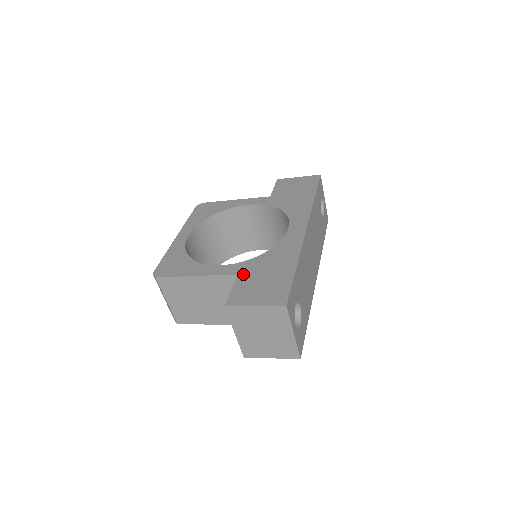
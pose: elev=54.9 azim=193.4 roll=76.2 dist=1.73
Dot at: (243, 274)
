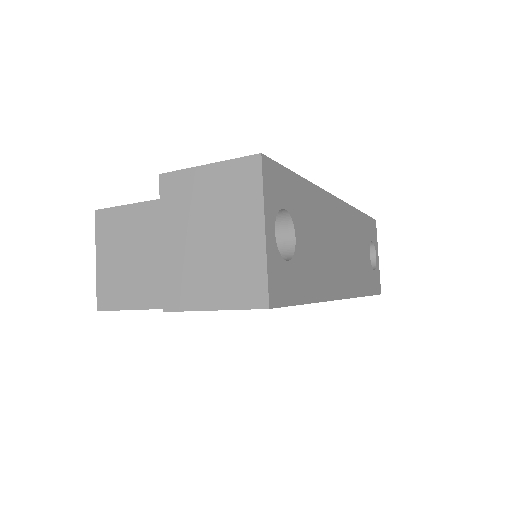
Dot at: occluded
